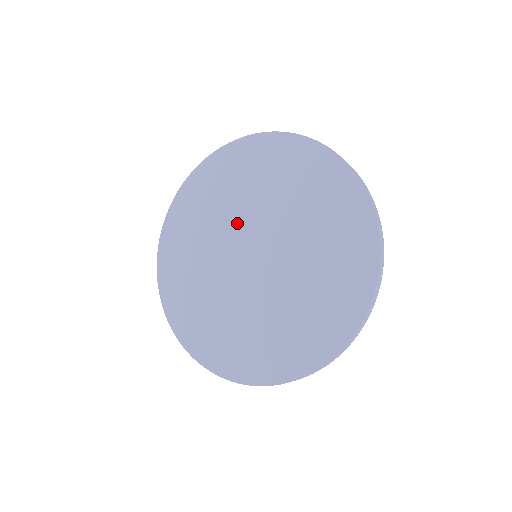
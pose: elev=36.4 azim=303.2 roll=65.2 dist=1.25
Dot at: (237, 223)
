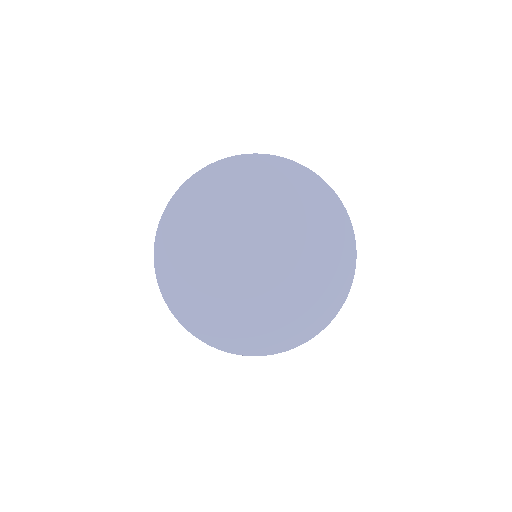
Dot at: (252, 225)
